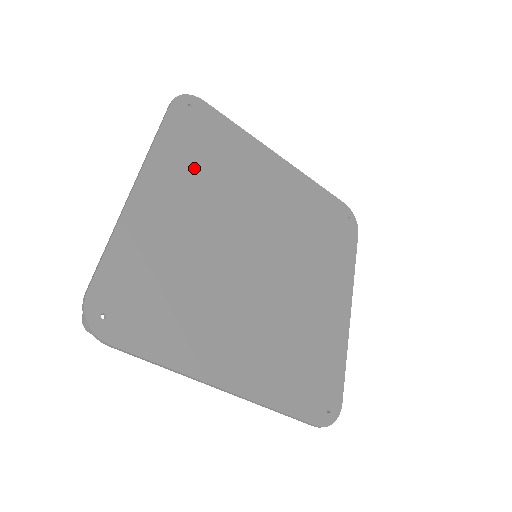
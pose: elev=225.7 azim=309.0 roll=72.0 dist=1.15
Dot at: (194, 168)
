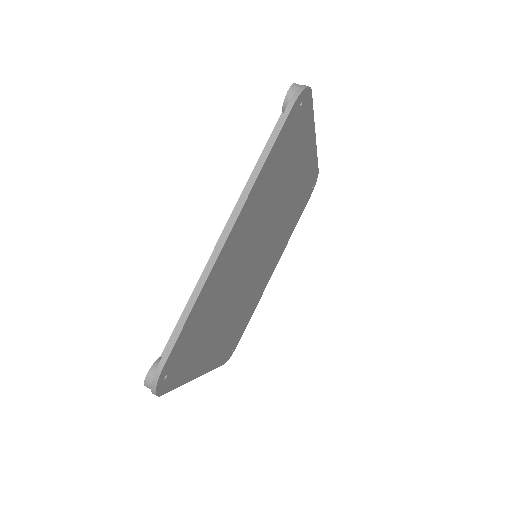
Dot at: (268, 189)
